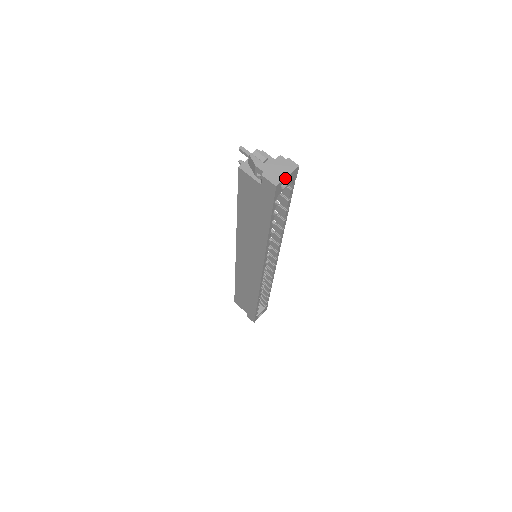
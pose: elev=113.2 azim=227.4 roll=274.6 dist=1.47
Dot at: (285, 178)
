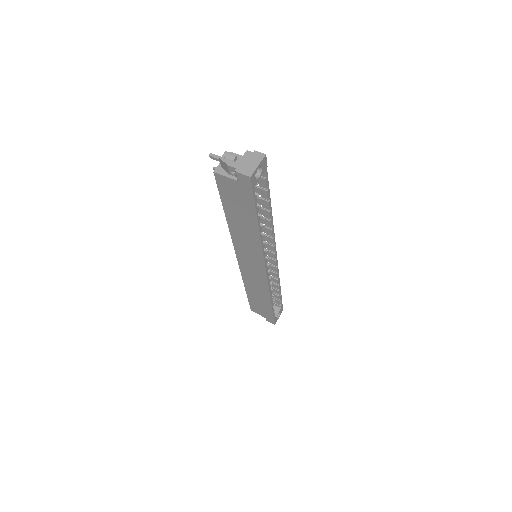
Dot at: (256, 168)
